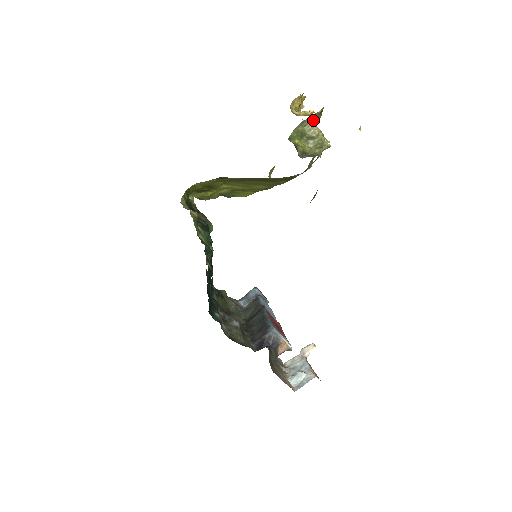
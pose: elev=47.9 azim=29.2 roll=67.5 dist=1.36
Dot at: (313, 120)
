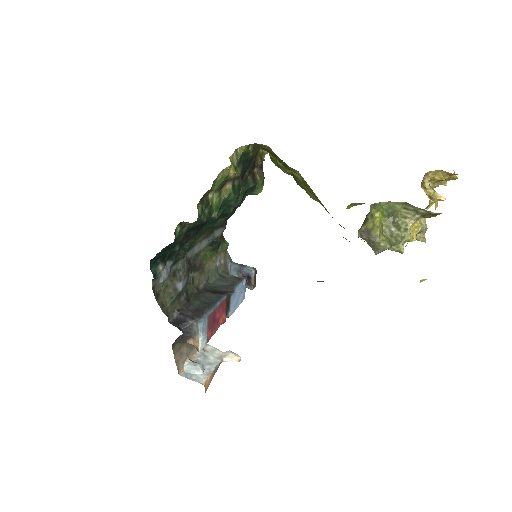
Dot at: (419, 212)
